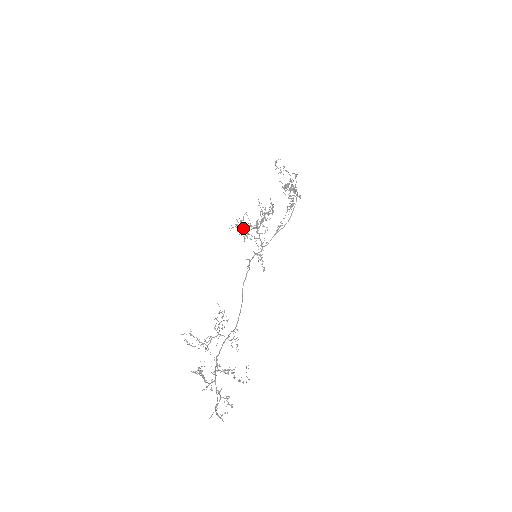
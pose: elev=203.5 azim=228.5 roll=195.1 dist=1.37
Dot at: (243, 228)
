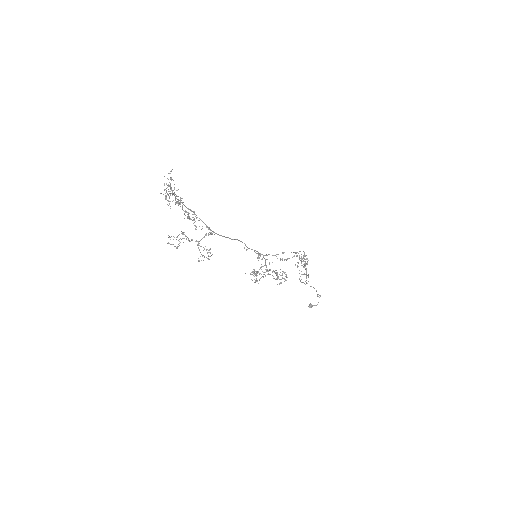
Dot at: (256, 273)
